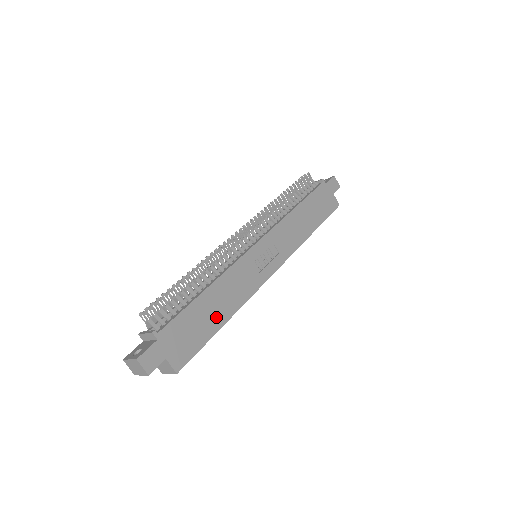
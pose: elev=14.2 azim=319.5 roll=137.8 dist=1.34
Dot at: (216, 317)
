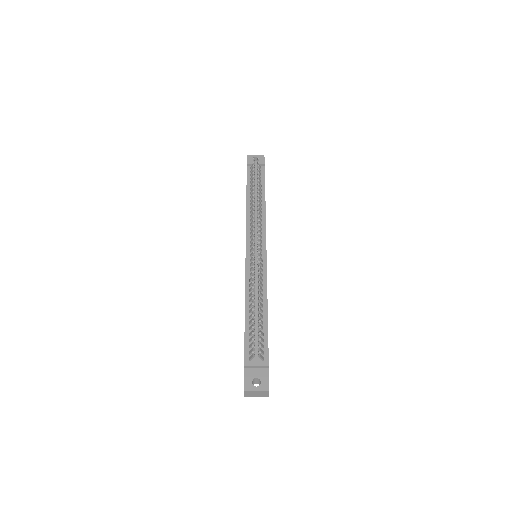
Dot at: occluded
